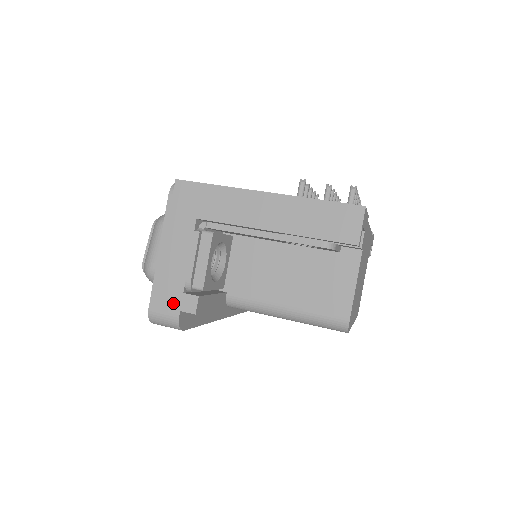
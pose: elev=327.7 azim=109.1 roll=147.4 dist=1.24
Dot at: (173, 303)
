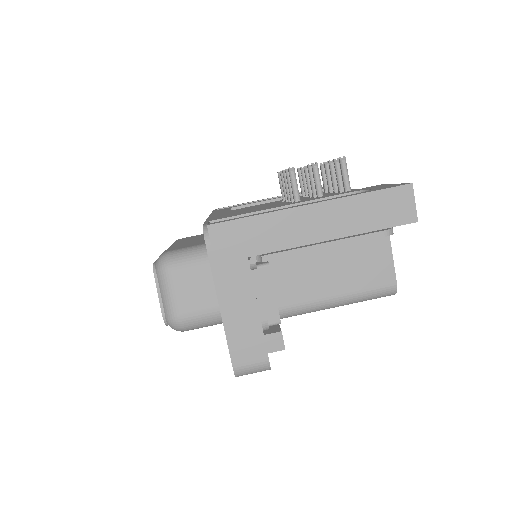
Dot at: (257, 349)
